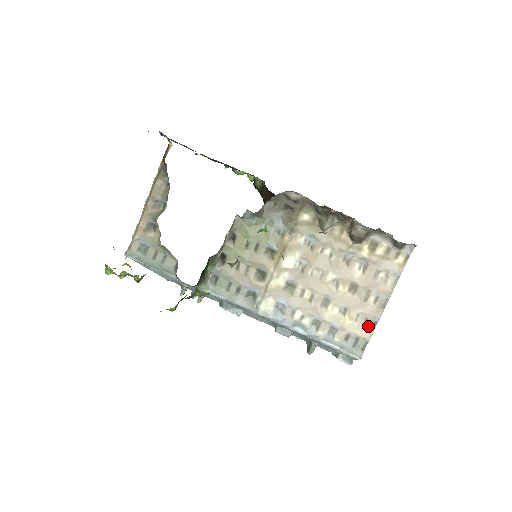
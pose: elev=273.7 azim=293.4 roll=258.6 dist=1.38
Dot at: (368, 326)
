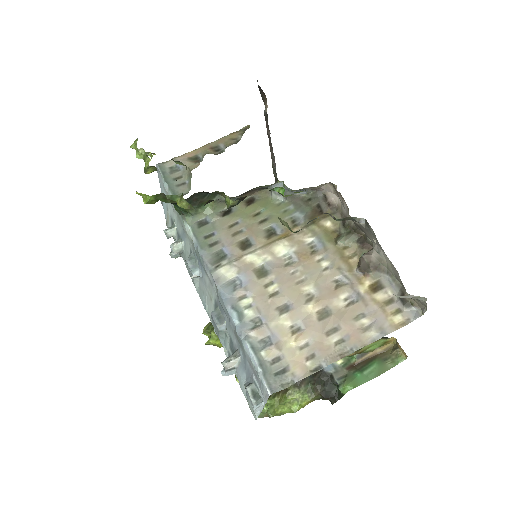
Dot at: (309, 364)
